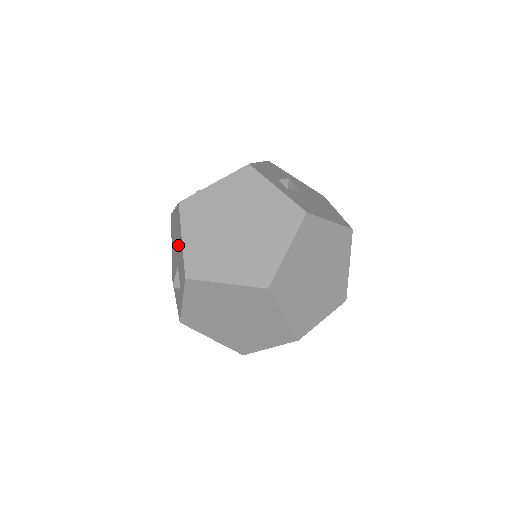
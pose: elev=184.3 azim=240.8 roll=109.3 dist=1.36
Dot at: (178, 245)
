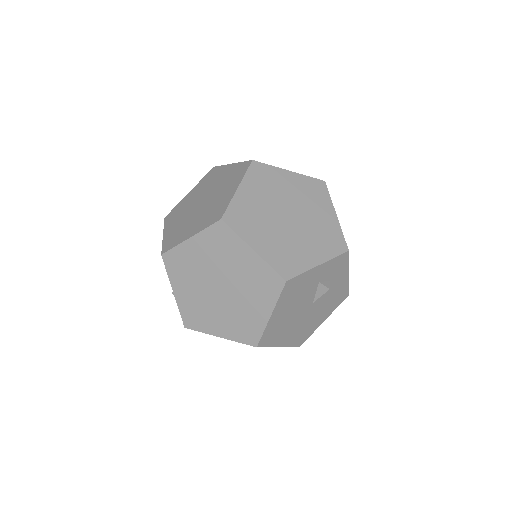
Dot at: occluded
